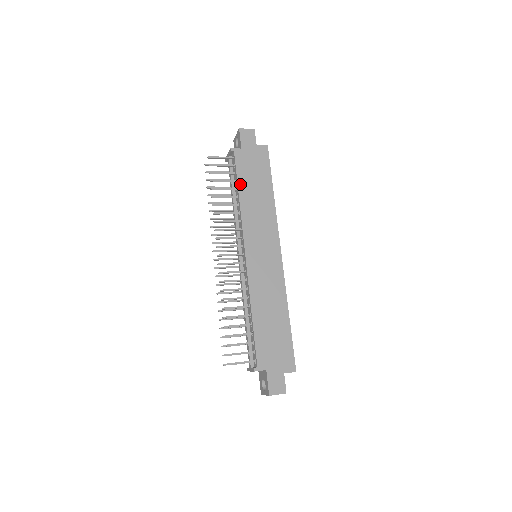
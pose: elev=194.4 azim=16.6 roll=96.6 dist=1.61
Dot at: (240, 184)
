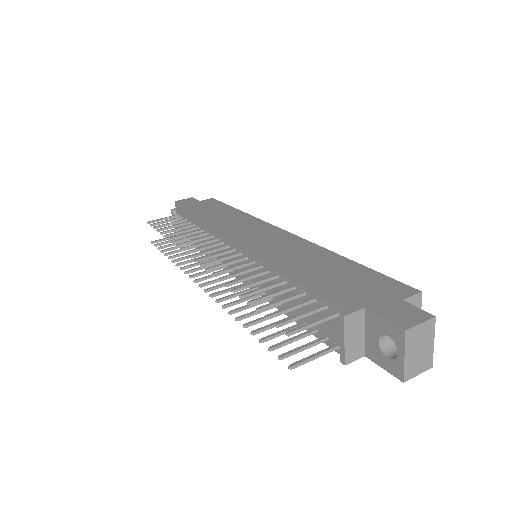
Dot at: (195, 218)
